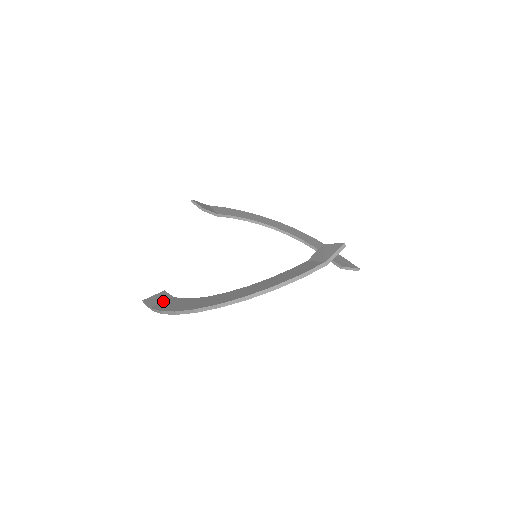
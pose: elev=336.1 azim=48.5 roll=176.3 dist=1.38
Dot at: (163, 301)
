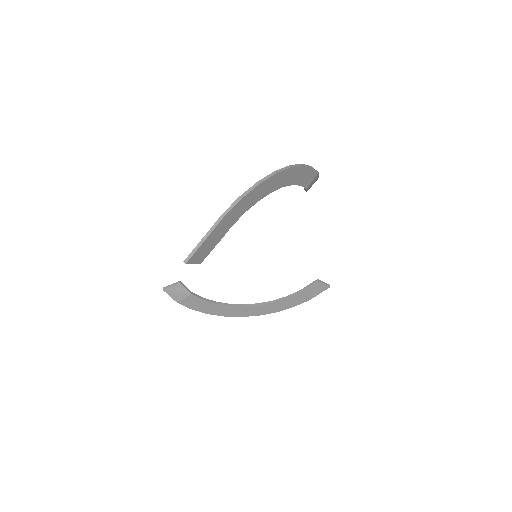
Dot at: occluded
